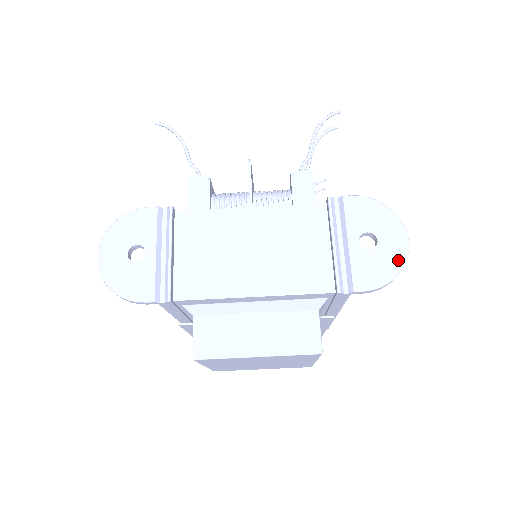
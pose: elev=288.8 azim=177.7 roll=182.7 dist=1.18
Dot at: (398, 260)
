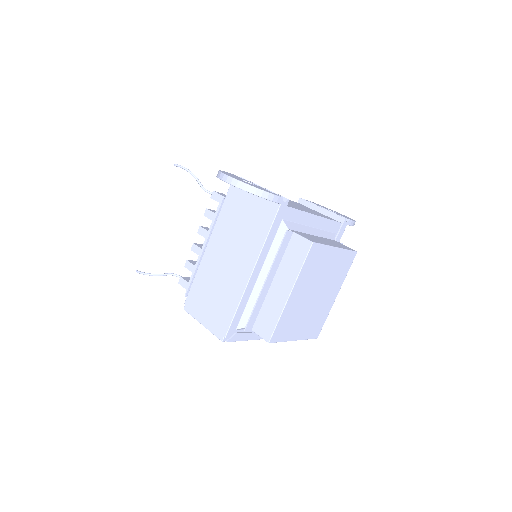
Dot at: occluded
